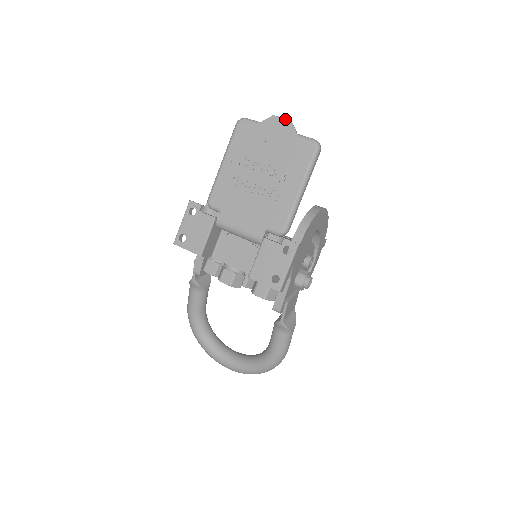
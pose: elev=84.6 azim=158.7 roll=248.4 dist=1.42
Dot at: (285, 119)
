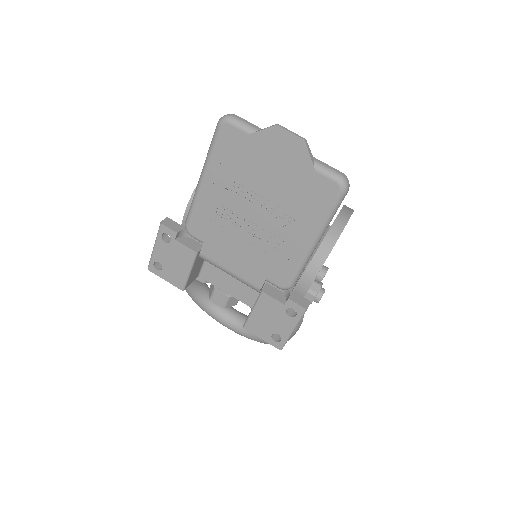
Dot at: (295, 136)
